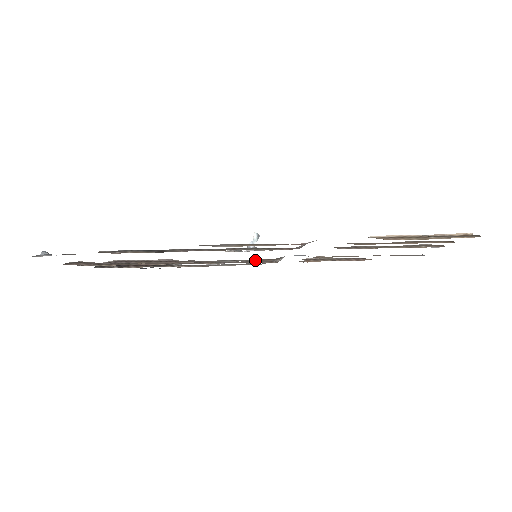
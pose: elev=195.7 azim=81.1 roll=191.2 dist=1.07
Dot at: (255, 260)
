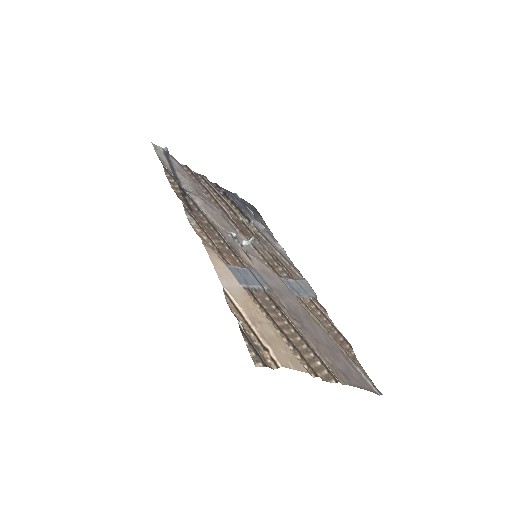
Dot at: (265, 261)
